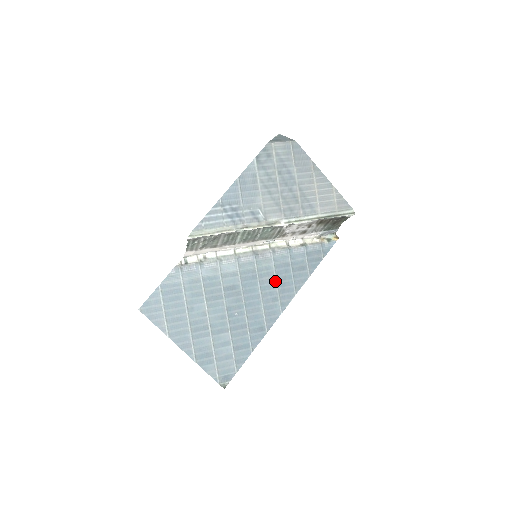
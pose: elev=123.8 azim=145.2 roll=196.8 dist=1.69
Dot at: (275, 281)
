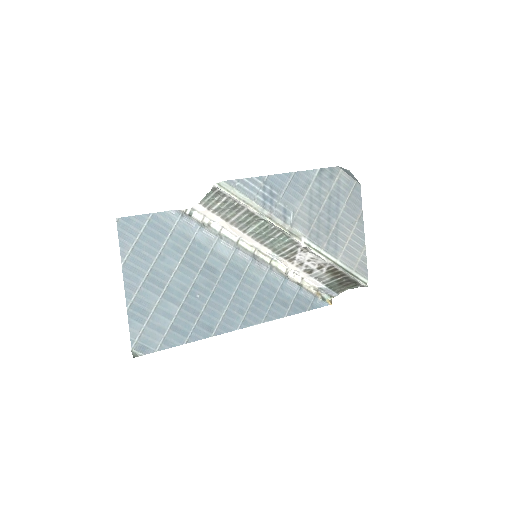
Dot at: (253, 295)
